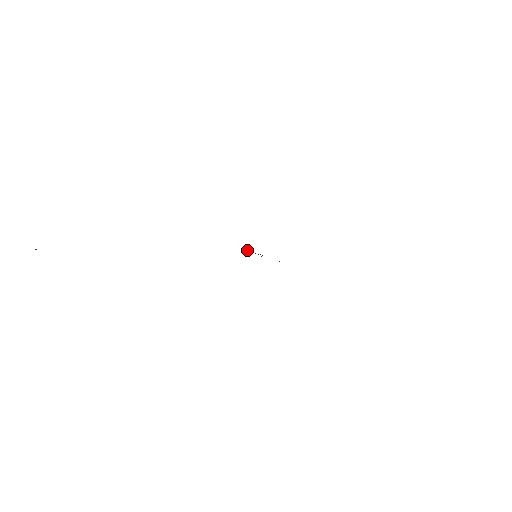
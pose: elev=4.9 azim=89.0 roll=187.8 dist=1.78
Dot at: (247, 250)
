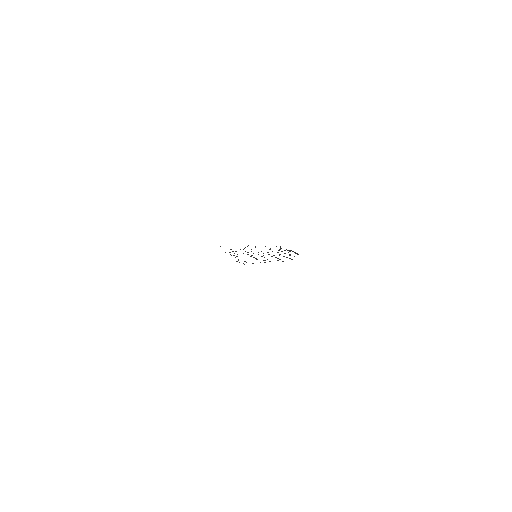
Dot at: occluded
